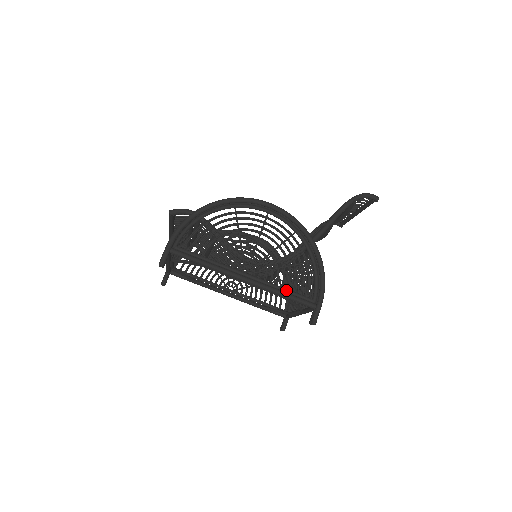
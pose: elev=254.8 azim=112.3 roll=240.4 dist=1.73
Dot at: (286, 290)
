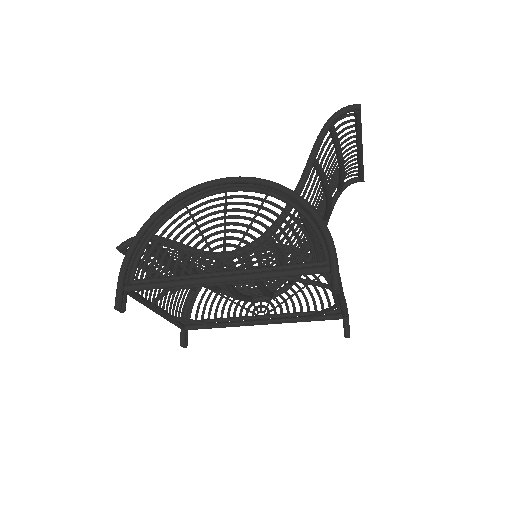
Dot at: (283, 266)
